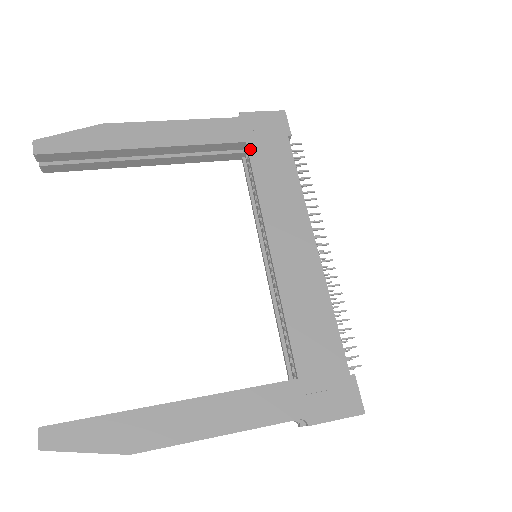
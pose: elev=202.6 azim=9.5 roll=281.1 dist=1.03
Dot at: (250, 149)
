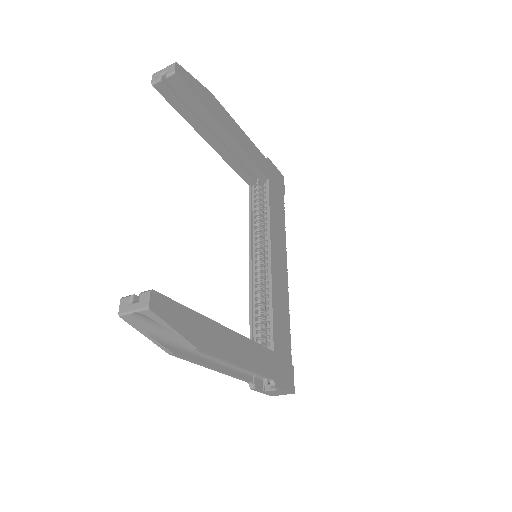
Dot at: (270, 185)
